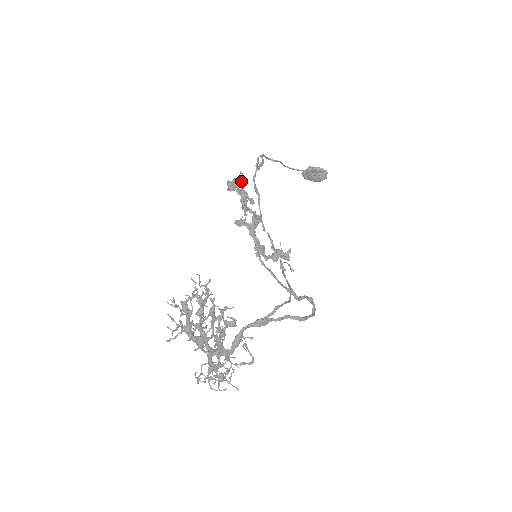
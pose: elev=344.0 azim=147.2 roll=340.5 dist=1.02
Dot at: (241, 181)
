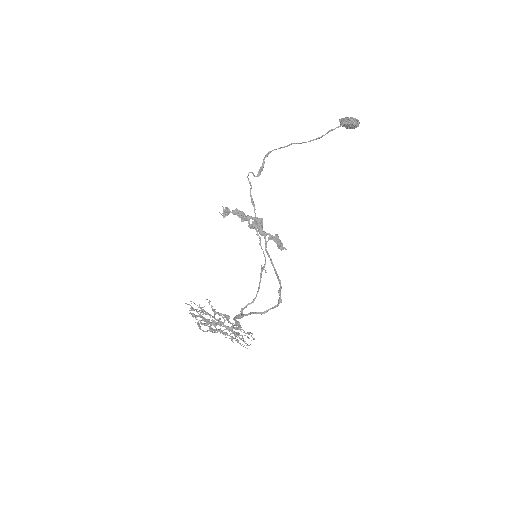
Dot at: occluded
